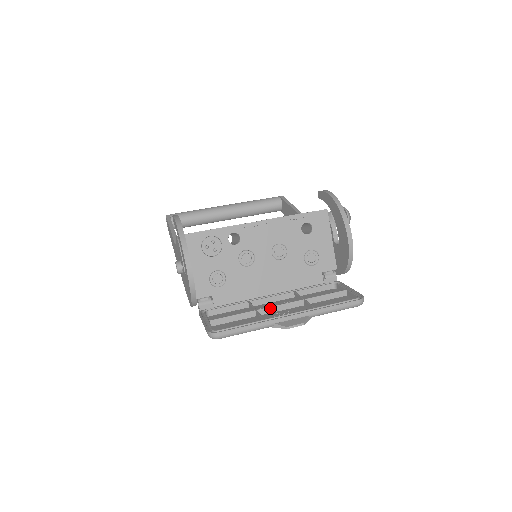
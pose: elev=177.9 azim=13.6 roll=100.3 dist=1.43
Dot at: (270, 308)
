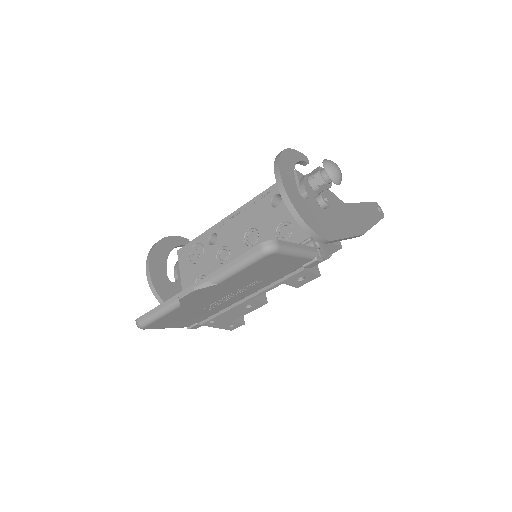
Dot at: occluded
